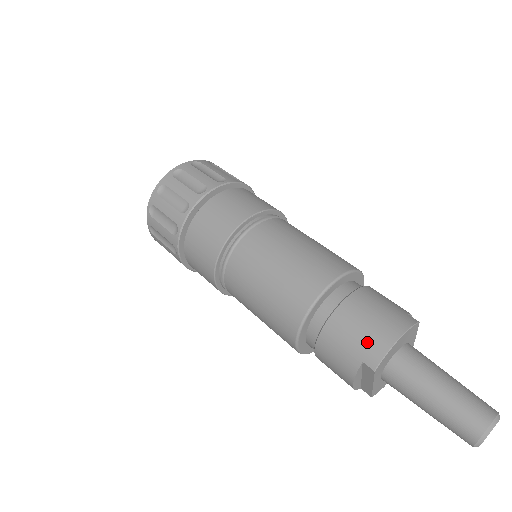
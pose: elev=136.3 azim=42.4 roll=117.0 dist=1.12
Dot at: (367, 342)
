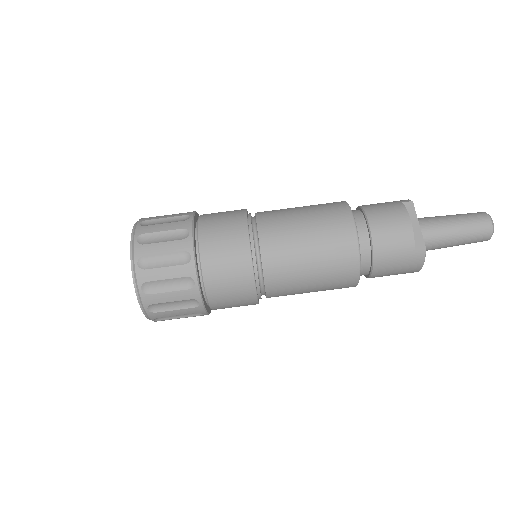
Dot at: occluded
